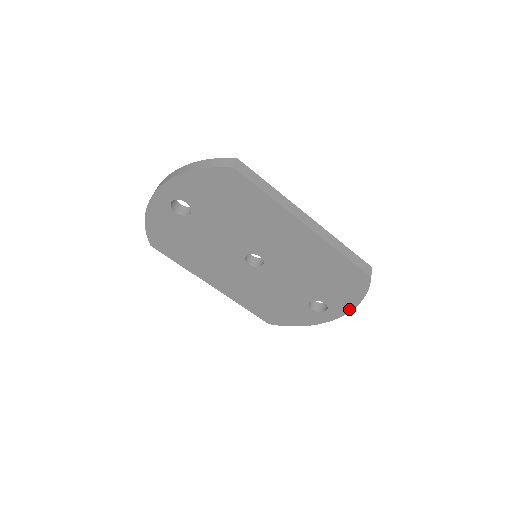
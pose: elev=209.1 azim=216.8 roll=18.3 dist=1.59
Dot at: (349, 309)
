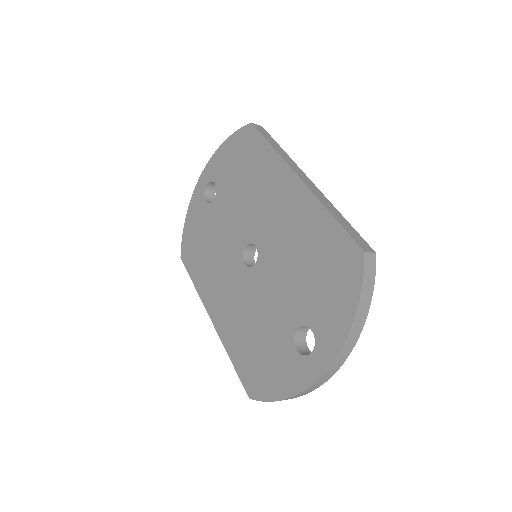
Dot at: (341, 341)
